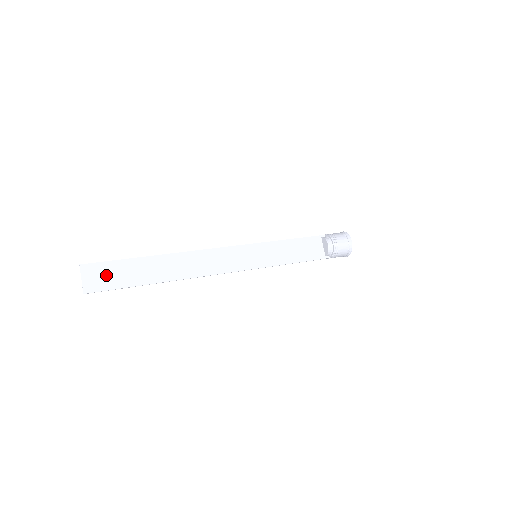
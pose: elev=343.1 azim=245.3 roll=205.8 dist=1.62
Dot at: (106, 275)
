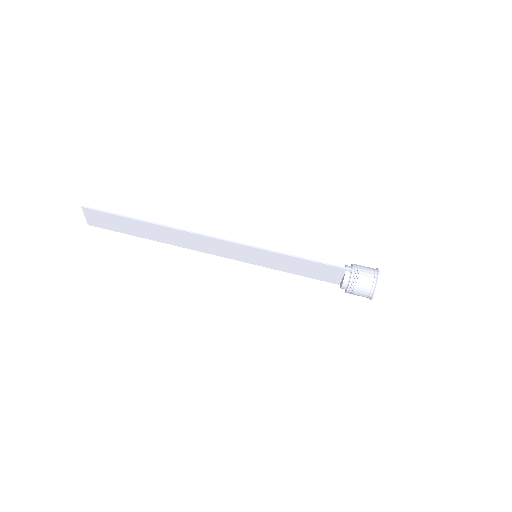
Dot at: (105, 220)
